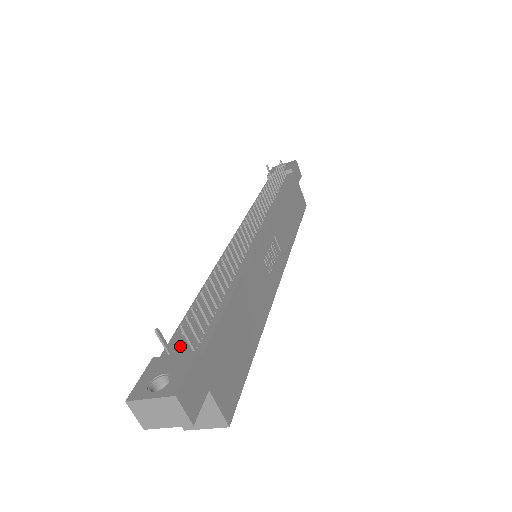
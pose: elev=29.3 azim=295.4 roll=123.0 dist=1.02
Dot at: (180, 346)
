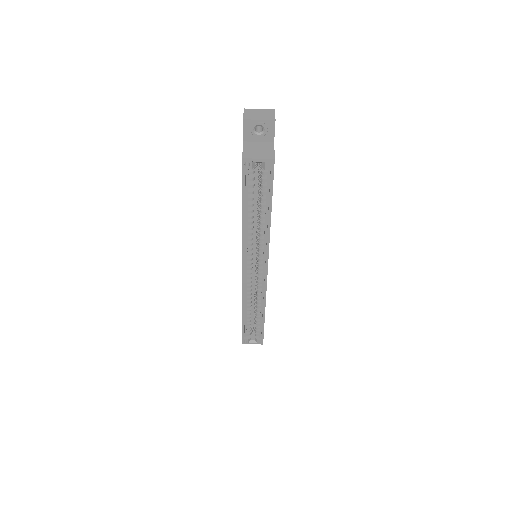
Dot at: occluded
